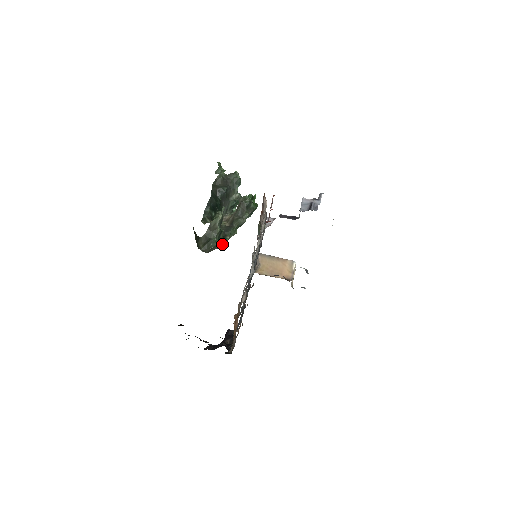
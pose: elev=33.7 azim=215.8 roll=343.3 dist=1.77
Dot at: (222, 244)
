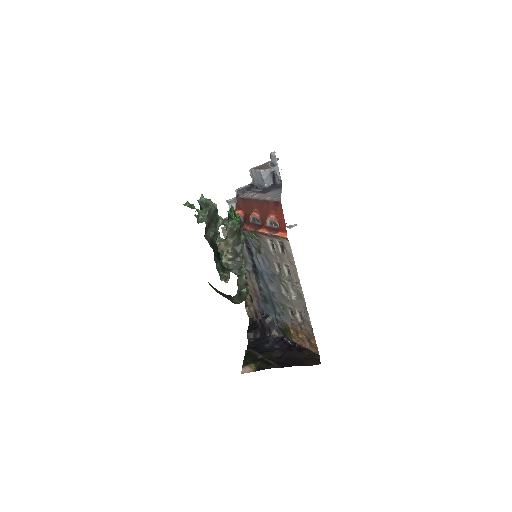
Dot at: occluded
